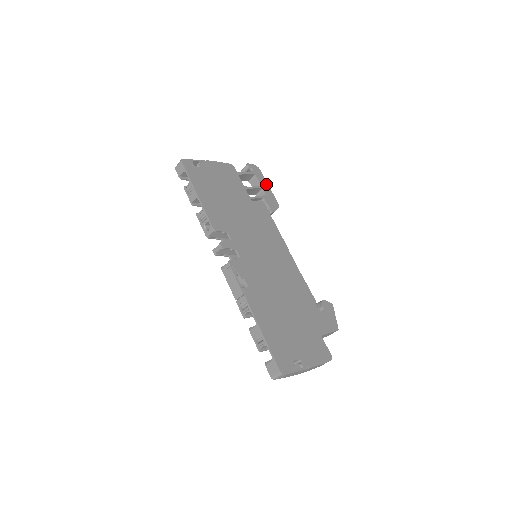
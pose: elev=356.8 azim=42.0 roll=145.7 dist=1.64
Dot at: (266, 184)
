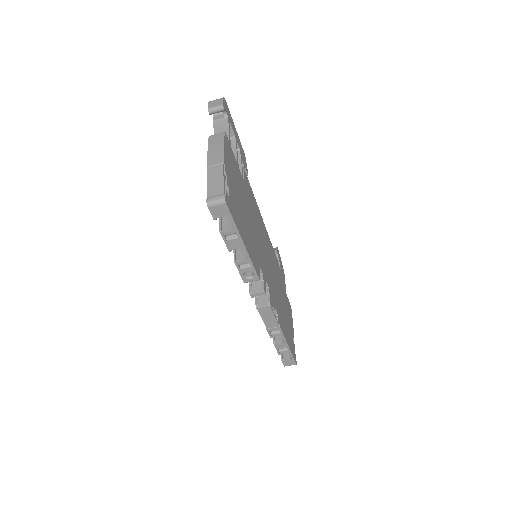
Dot at: (234, 127)
